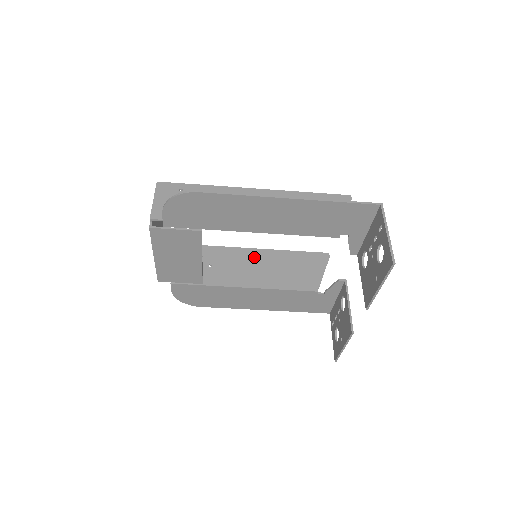
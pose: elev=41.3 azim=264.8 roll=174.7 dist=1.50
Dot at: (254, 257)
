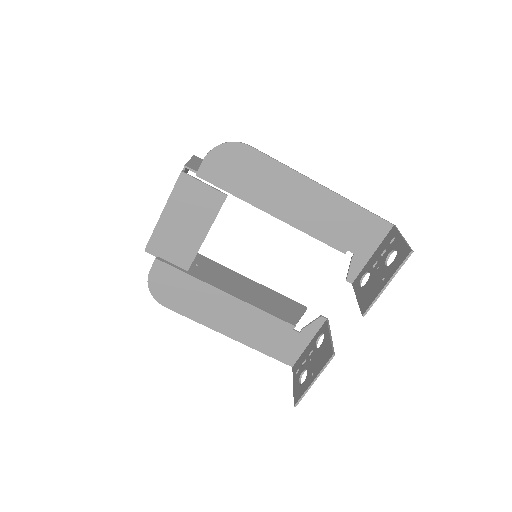
Dot at: (239, 278)
